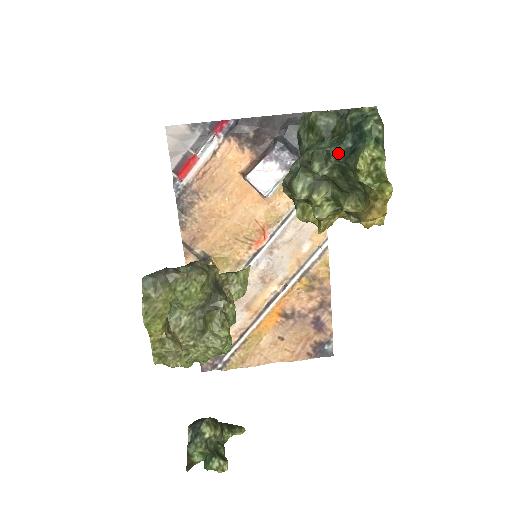
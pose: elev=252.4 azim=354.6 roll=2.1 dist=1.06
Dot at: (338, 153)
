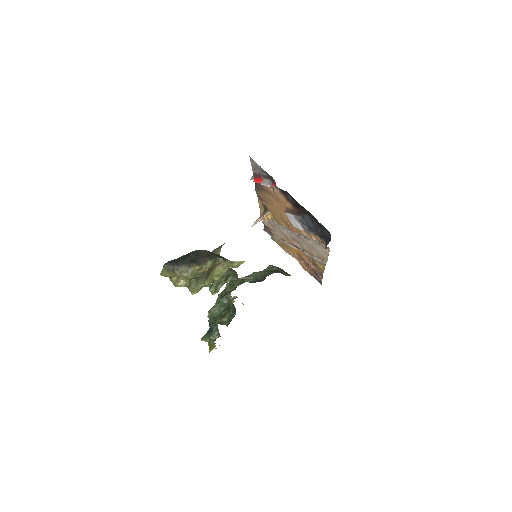
Dot at: (209, 324)
